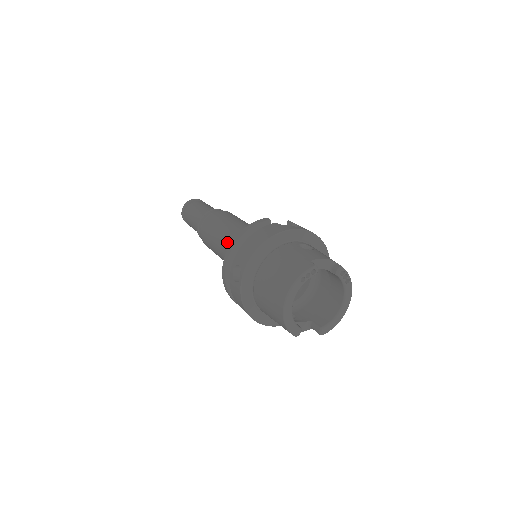
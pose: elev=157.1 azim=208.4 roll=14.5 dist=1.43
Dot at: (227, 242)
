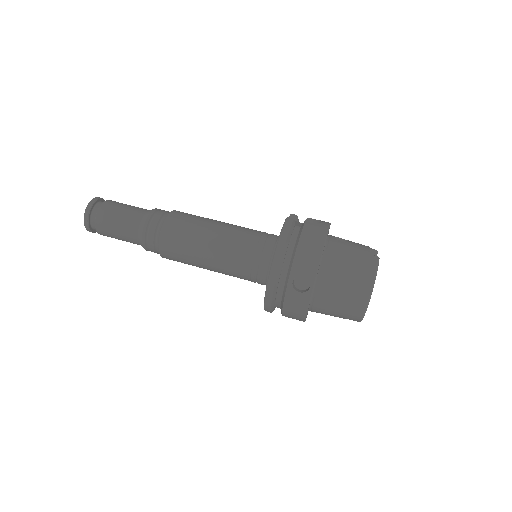
Dot at: (228, 250)
